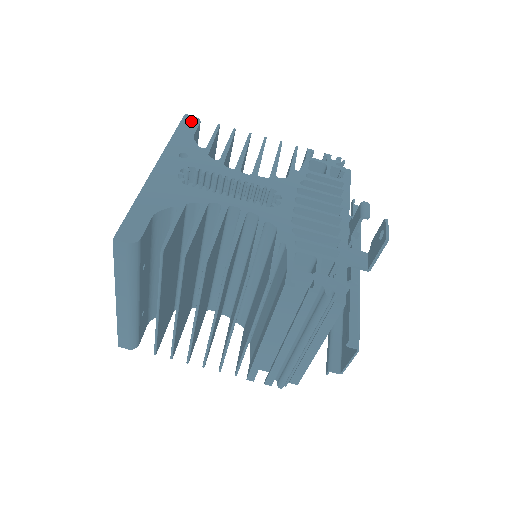
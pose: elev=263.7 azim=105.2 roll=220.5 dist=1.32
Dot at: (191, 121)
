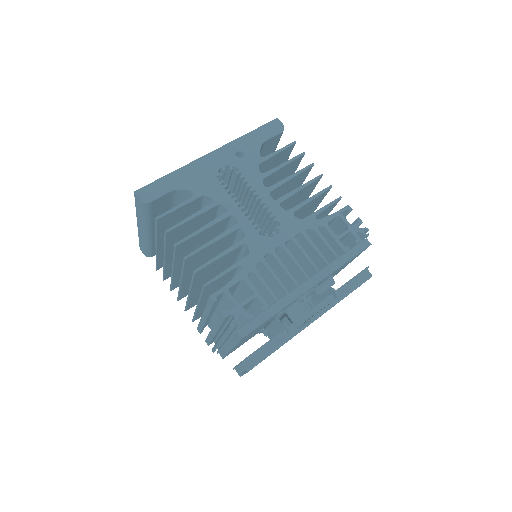
Dot at: (276, 127)
